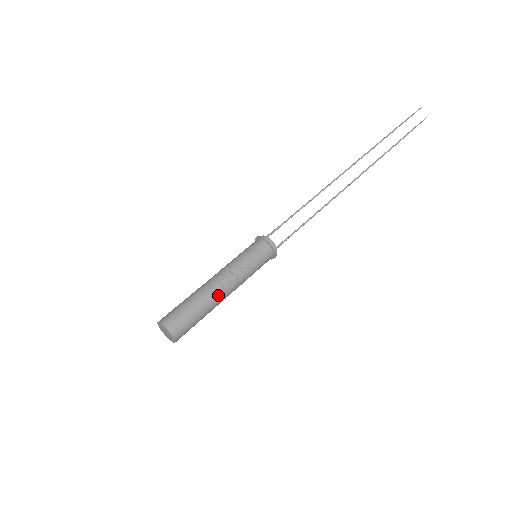
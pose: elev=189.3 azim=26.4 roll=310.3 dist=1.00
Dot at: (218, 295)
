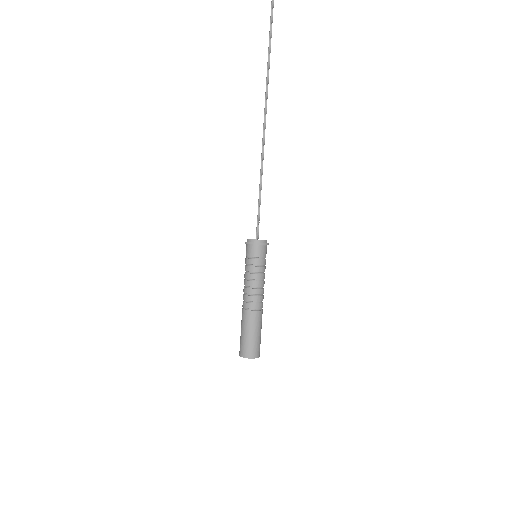
Dot at: (261, 308)
